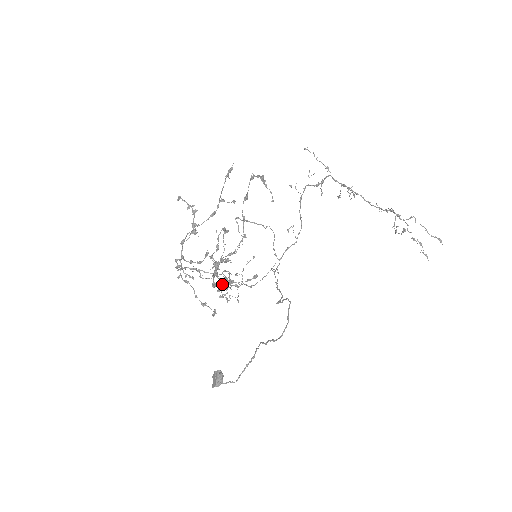
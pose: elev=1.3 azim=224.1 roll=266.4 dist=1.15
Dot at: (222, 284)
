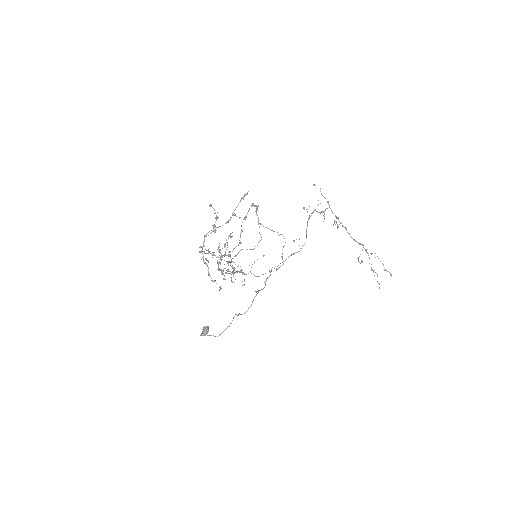
Dot at: (223, 270)
